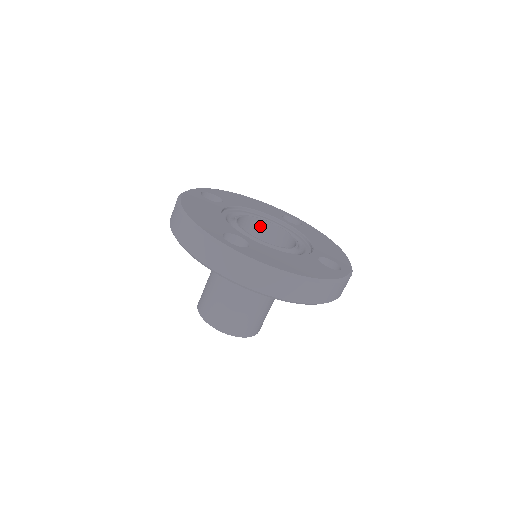
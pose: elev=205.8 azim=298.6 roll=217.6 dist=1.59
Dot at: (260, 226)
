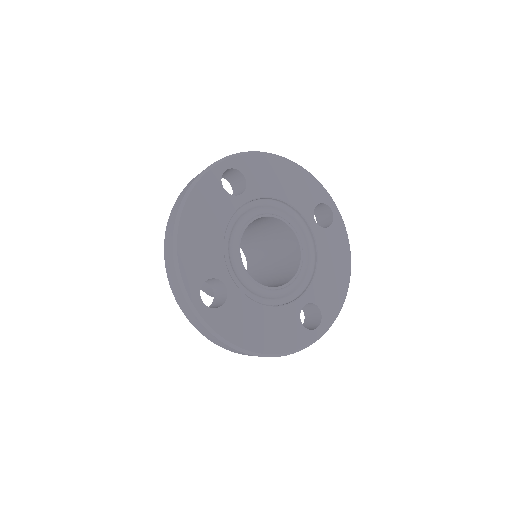
Dot at: (278, 222)
